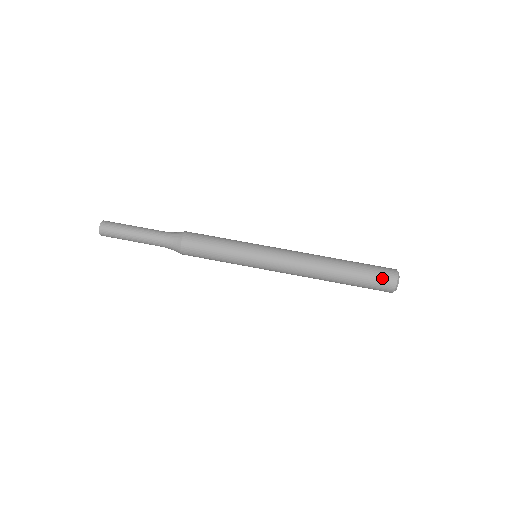
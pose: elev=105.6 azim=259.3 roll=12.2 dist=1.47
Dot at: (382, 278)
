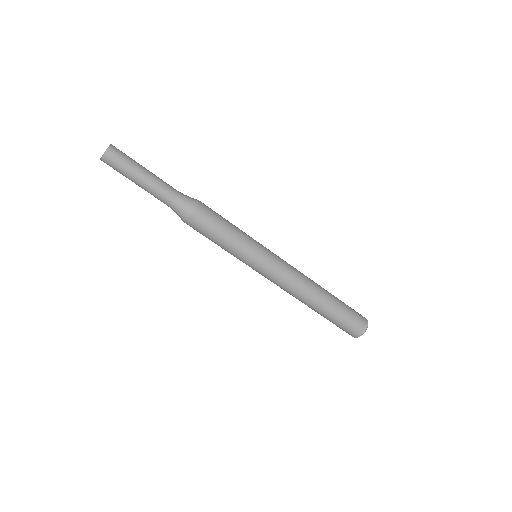
Dot at: (353, 327)
